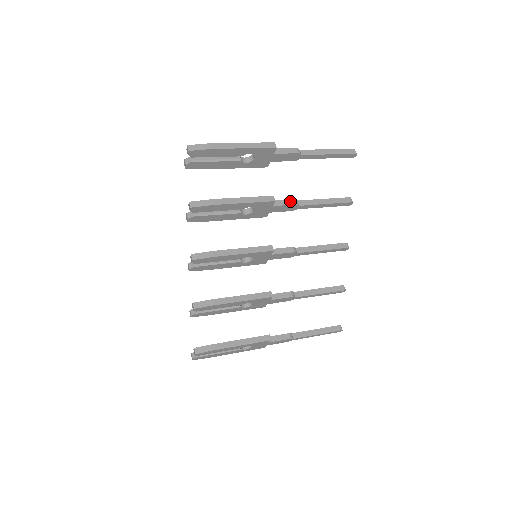
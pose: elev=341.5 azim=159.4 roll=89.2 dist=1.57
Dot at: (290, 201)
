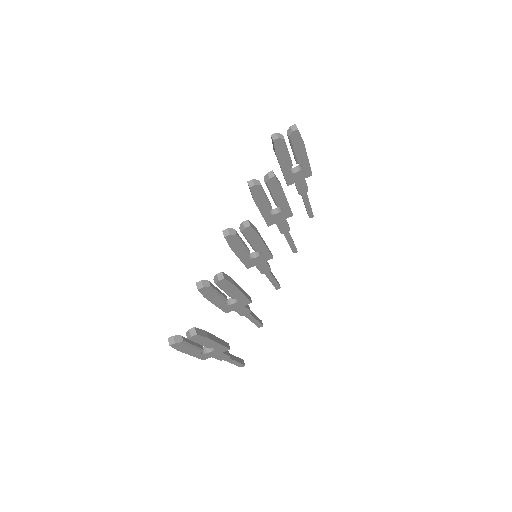
Dot at: occluded
